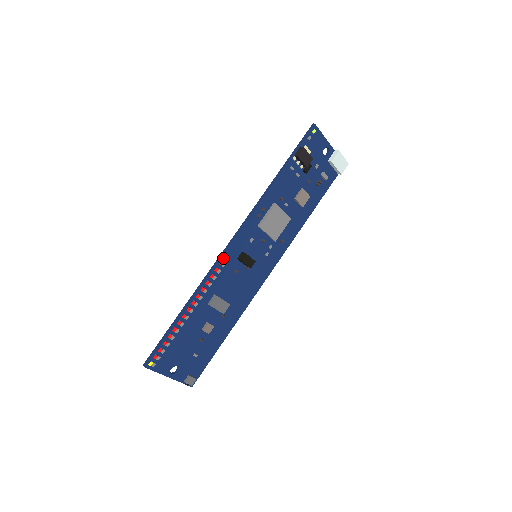
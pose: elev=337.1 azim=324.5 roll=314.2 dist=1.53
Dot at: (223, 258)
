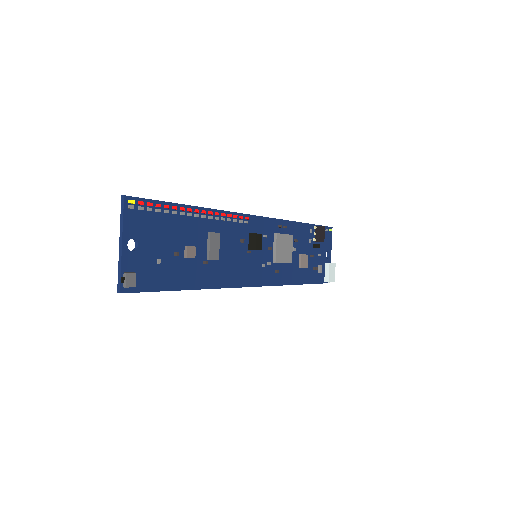
Dot at: (244, 217)
